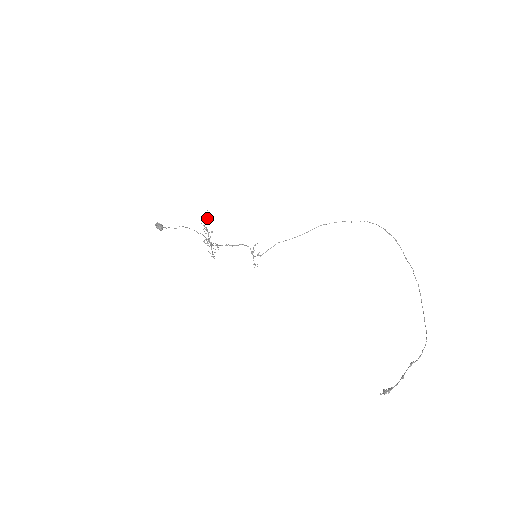
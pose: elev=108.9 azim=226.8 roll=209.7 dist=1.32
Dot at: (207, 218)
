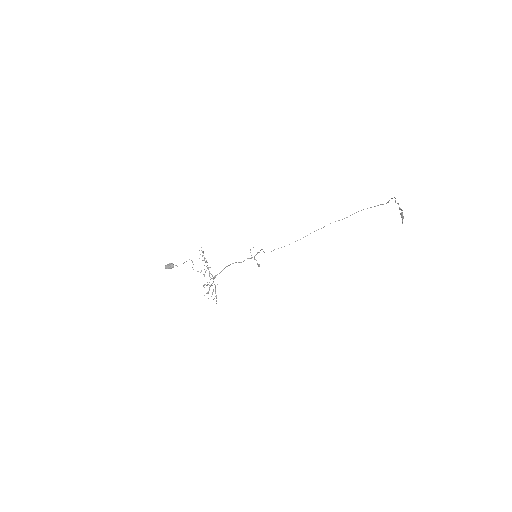
Dot at: (203, 252)
